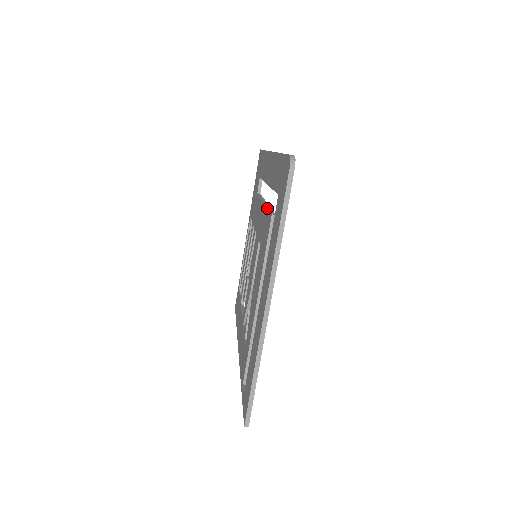
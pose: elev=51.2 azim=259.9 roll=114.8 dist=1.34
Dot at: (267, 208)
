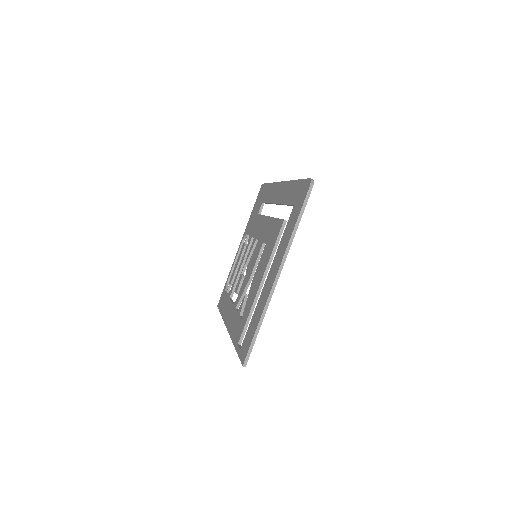
Dot at: (277, 218)
